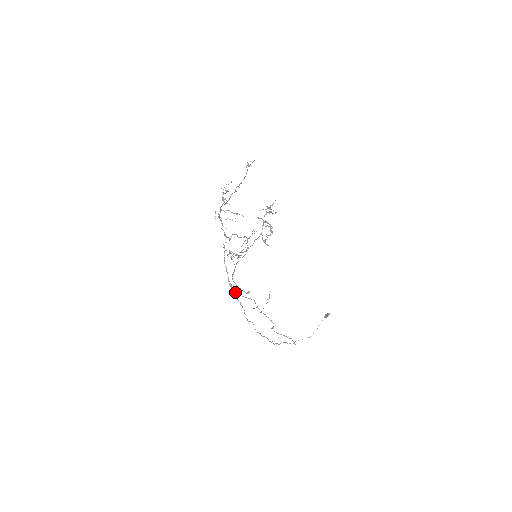
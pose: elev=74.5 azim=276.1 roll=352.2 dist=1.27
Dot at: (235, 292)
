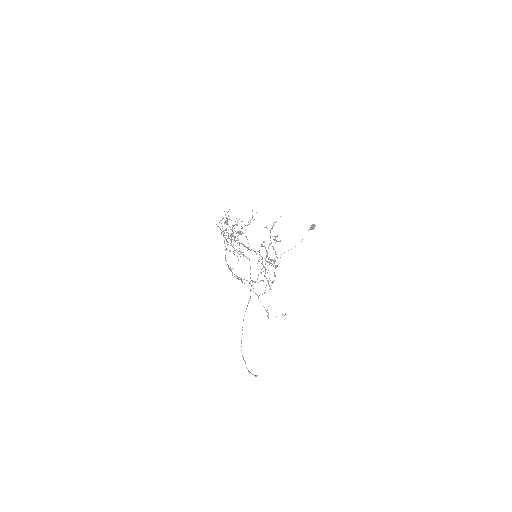
Dot at: (234, 274)
